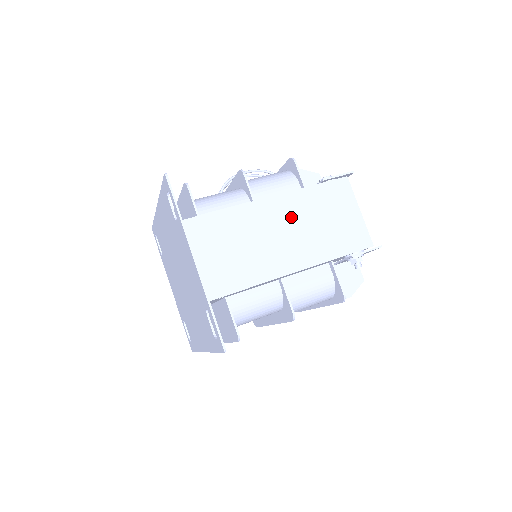
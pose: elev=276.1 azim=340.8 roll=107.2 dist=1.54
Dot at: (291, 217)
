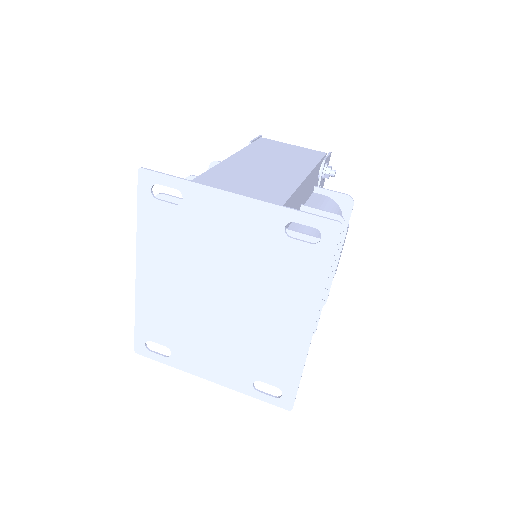
Dot at: (261, 158)
